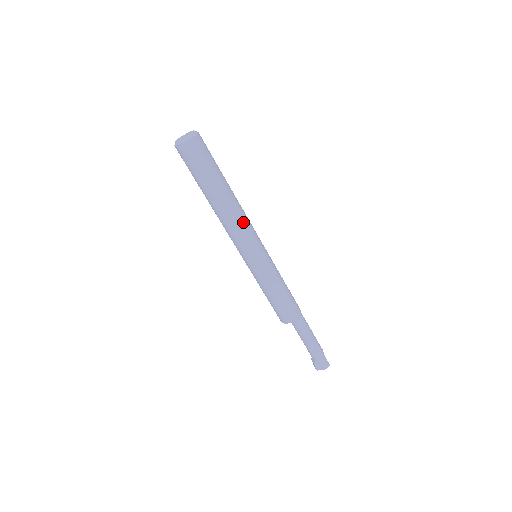
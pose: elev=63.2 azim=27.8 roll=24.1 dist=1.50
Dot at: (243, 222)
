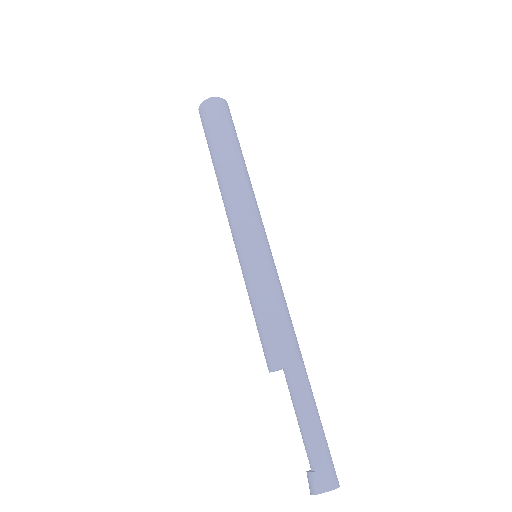
Dot at: (253, 199)
